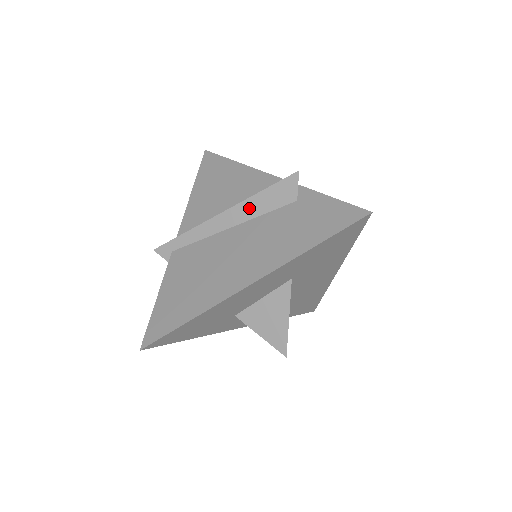
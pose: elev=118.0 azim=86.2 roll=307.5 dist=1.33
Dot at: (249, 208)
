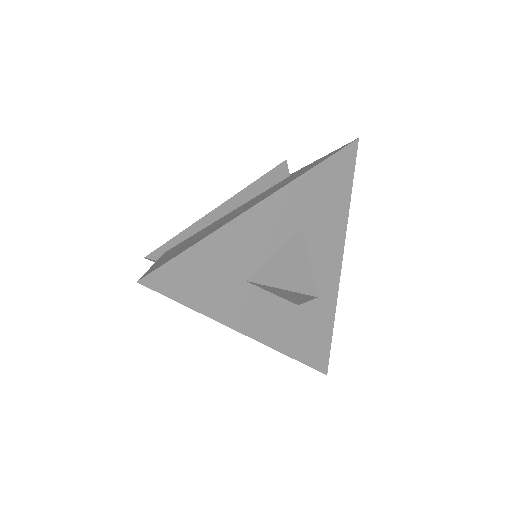
Dot at: (246, 194)
